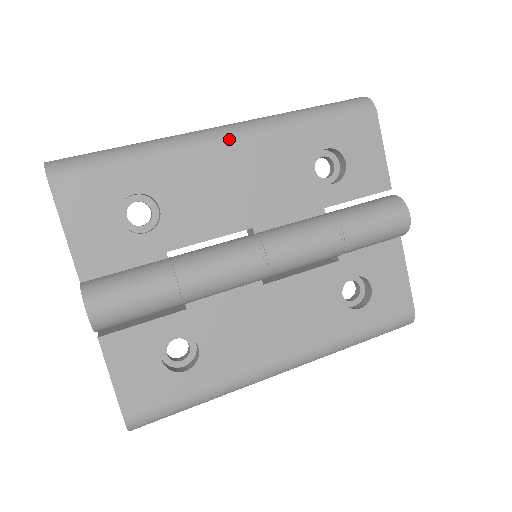
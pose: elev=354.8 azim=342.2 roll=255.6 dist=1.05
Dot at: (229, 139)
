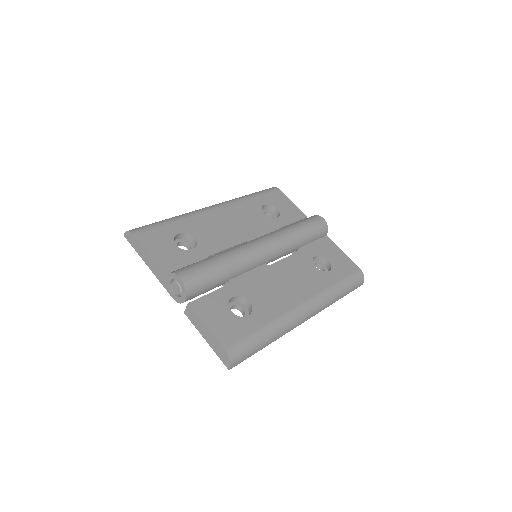
Dot at: (215, 207)
